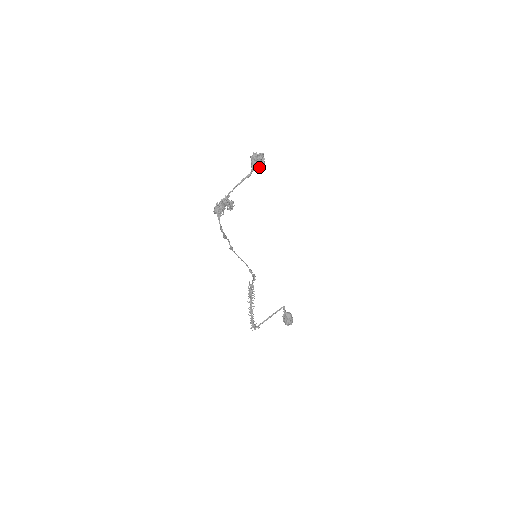
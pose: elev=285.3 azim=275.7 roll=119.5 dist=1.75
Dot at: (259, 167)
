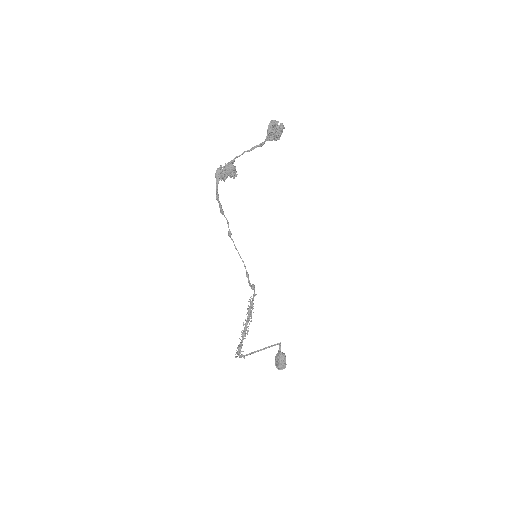
Dot at: (272, 135)
